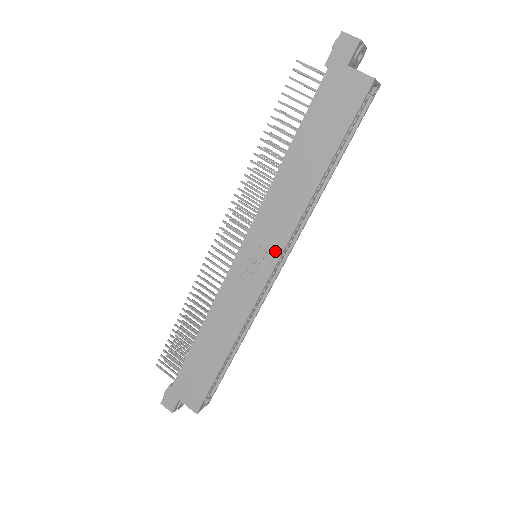
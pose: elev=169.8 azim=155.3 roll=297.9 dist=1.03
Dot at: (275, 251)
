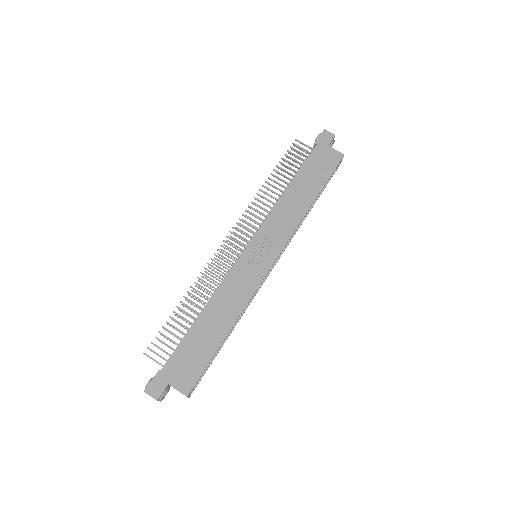
Dot at: (277, 247)
